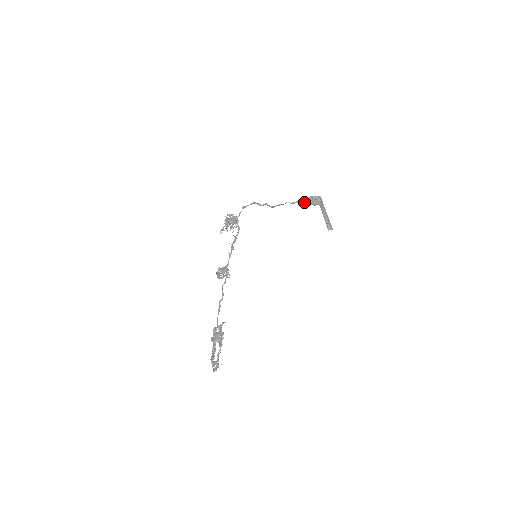
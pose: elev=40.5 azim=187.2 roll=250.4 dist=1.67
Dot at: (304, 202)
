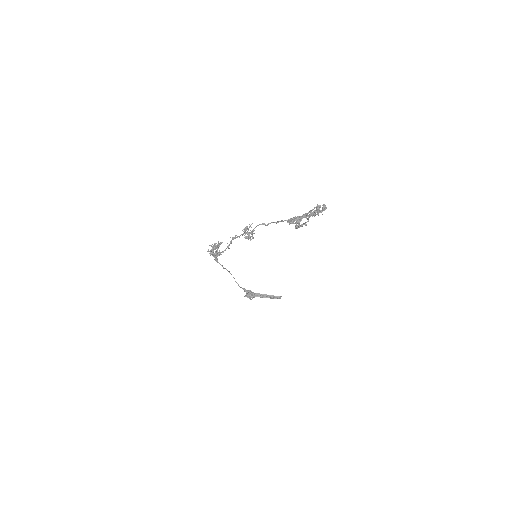
Dot at: (245, 289)
